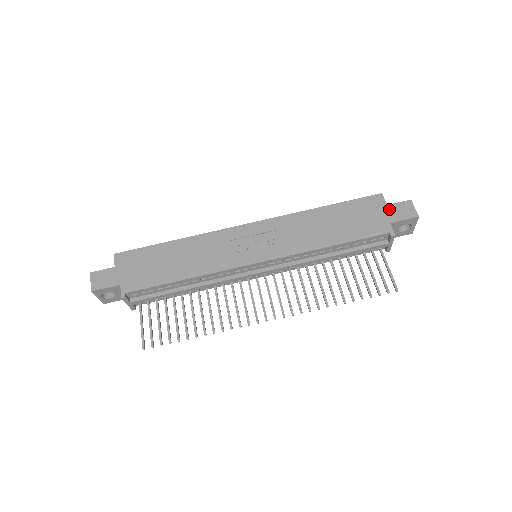
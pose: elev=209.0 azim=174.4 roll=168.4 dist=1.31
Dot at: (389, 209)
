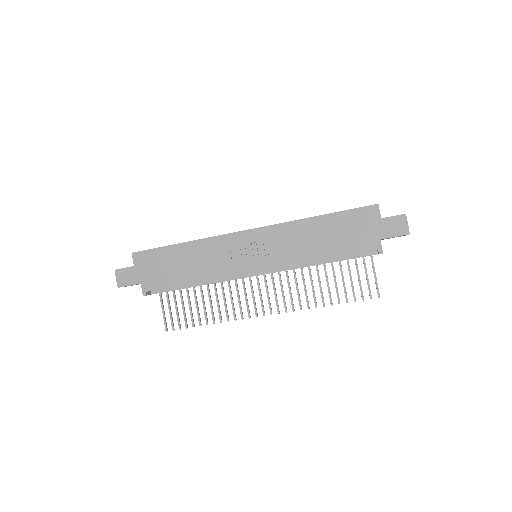
Dot at: (382, 223)
